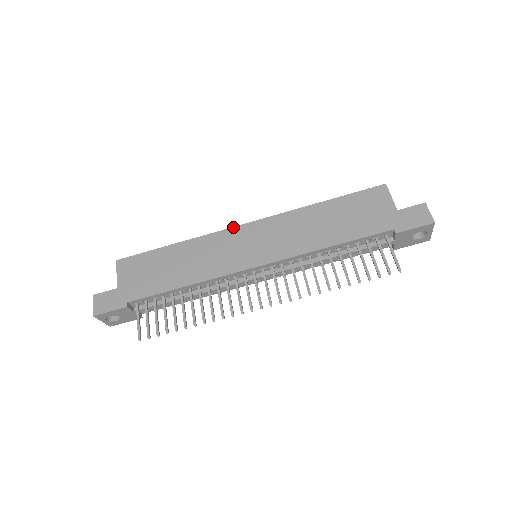
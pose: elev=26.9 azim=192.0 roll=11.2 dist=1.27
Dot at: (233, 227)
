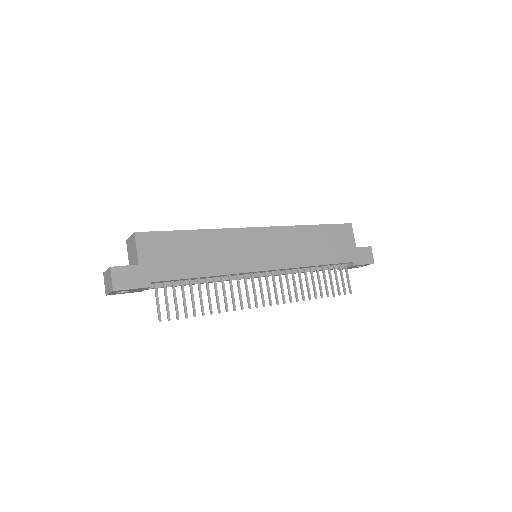
Dot at: (247, 228)
